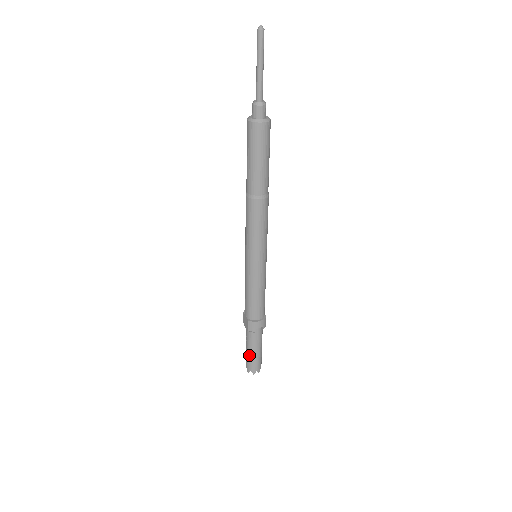
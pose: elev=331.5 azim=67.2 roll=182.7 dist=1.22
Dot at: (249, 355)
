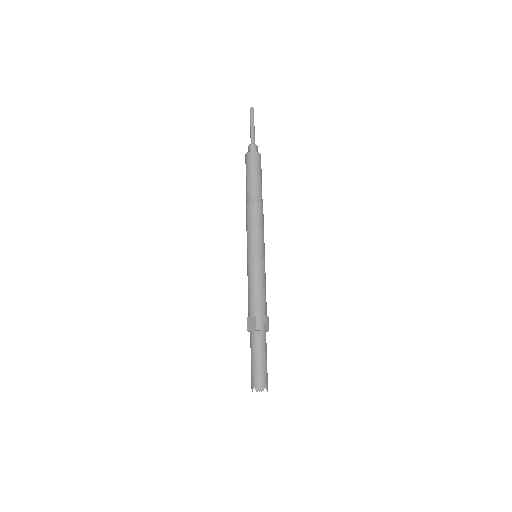
Dot at: (257, 364)
